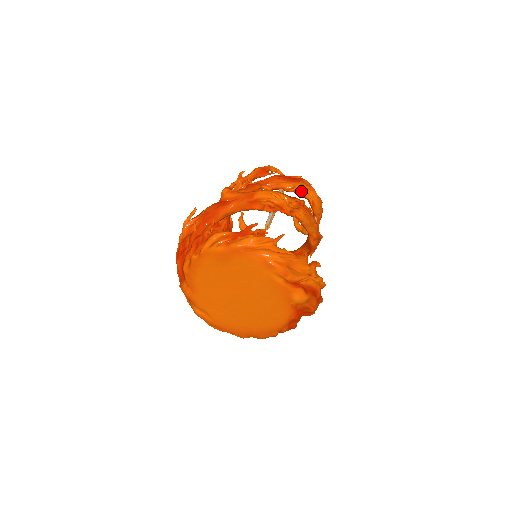
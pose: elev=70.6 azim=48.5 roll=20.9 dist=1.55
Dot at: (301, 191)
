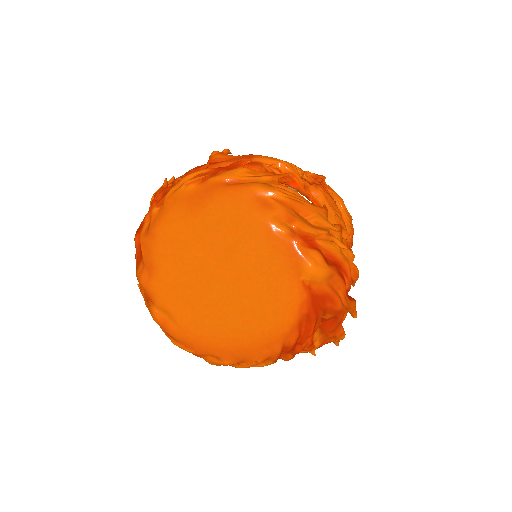
Dot at: occluded
